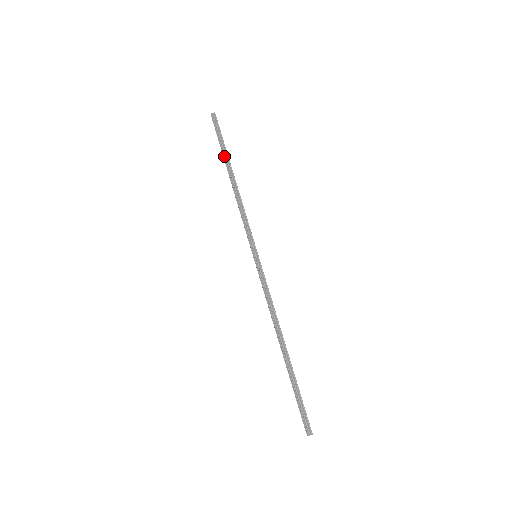
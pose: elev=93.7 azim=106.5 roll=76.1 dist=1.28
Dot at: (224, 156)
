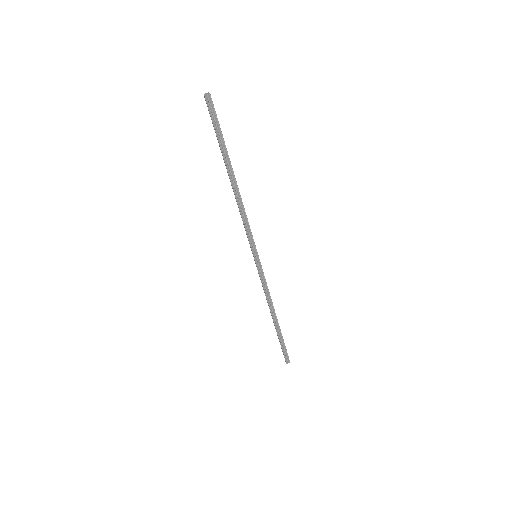
Dot at: (224, 157)
